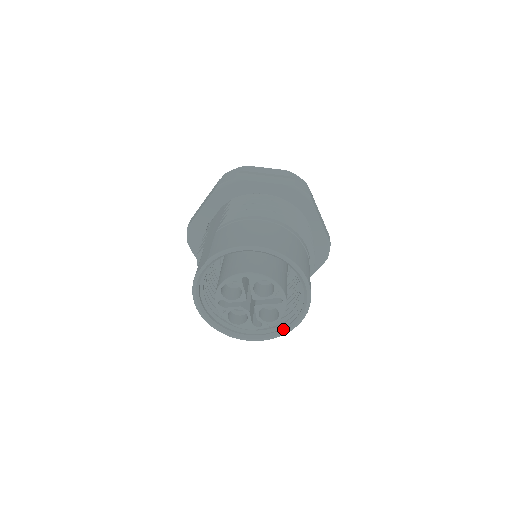
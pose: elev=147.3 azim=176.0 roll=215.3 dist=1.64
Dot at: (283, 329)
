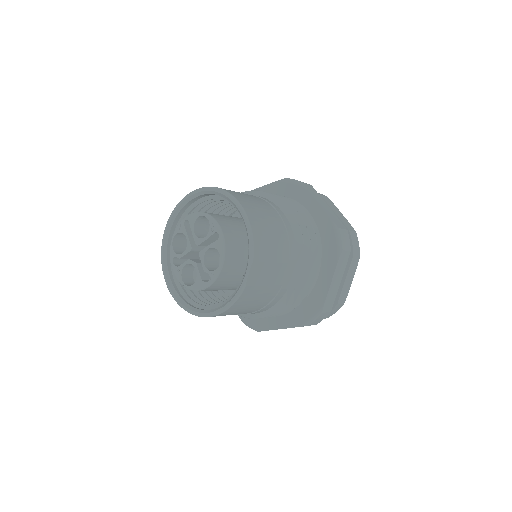
Dot at: (239, 287)
